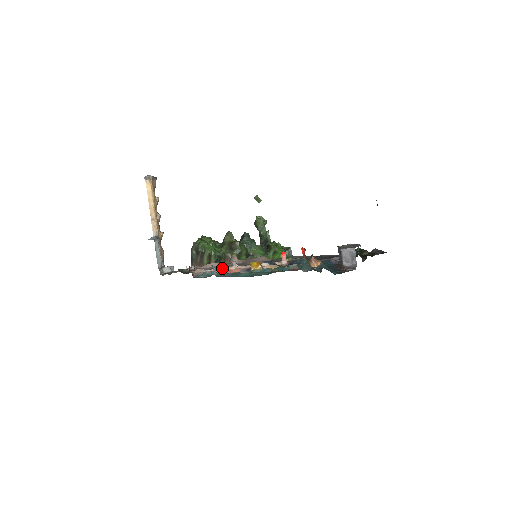
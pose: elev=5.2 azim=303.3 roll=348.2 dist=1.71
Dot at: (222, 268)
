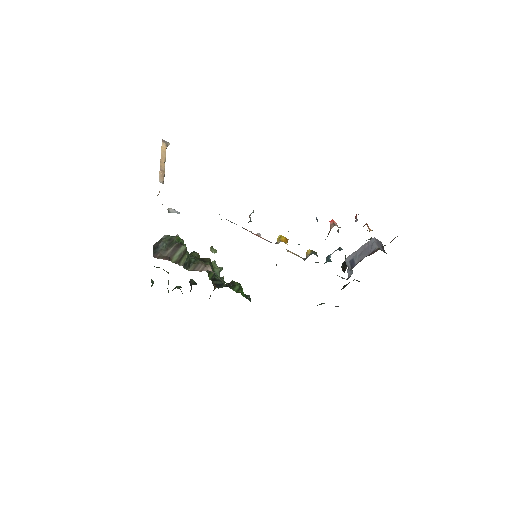
Dot at: occluded
